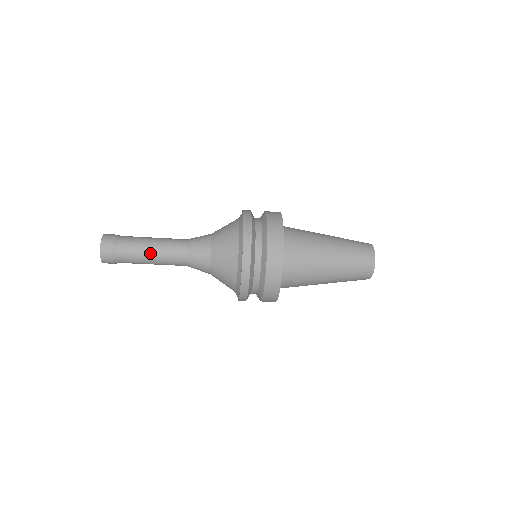
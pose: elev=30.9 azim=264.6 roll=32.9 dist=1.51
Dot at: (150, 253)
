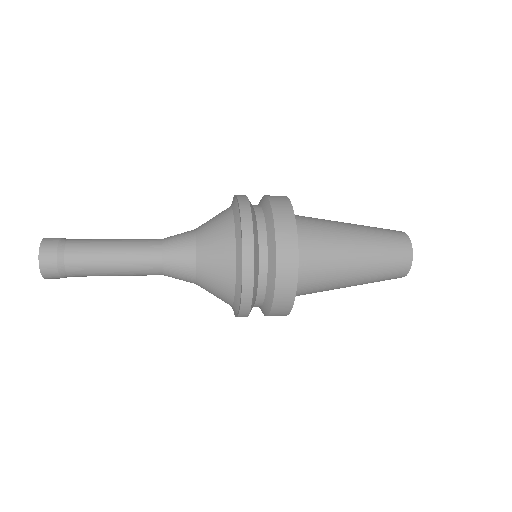
Dot at: occluded
